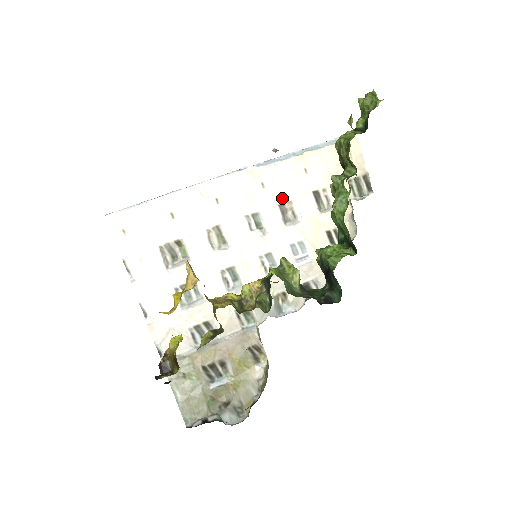
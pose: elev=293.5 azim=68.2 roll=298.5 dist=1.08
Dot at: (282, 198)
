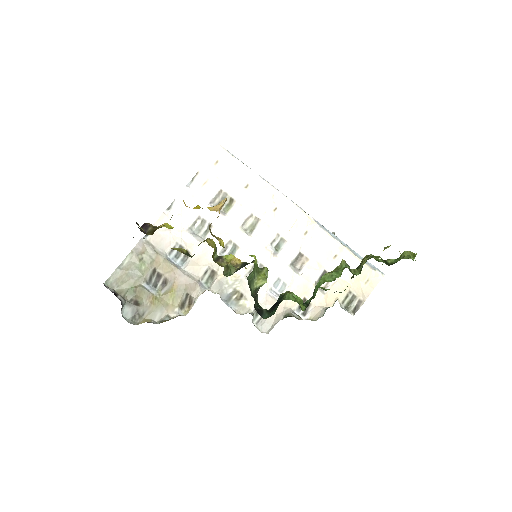
Dot at: (306, 251)
